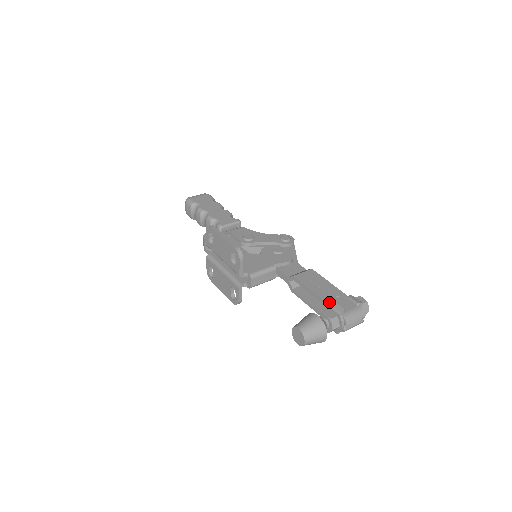
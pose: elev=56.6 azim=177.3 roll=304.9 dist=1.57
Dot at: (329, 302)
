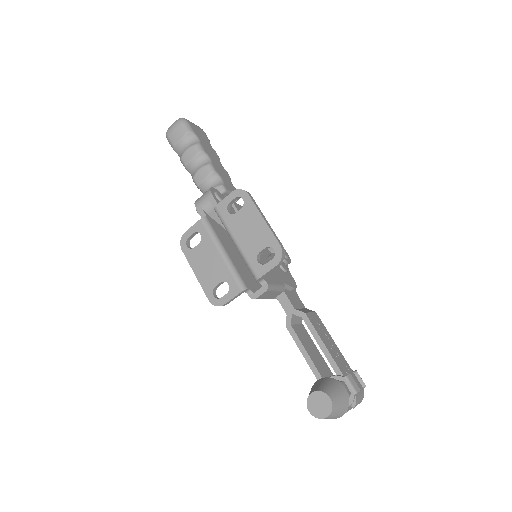
Dot at: (342, 370)
